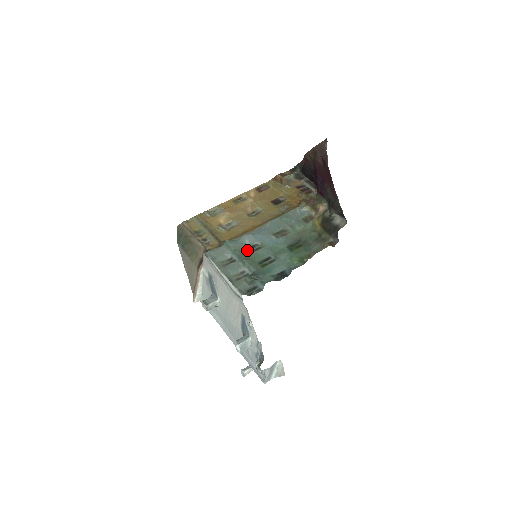
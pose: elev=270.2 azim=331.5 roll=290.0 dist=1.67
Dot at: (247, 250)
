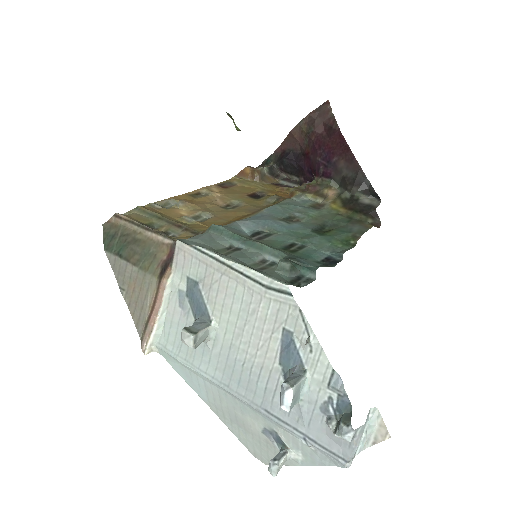
Dot at: (251, 237)
